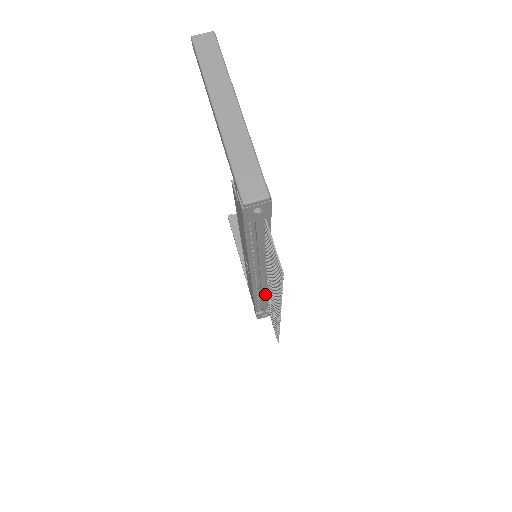
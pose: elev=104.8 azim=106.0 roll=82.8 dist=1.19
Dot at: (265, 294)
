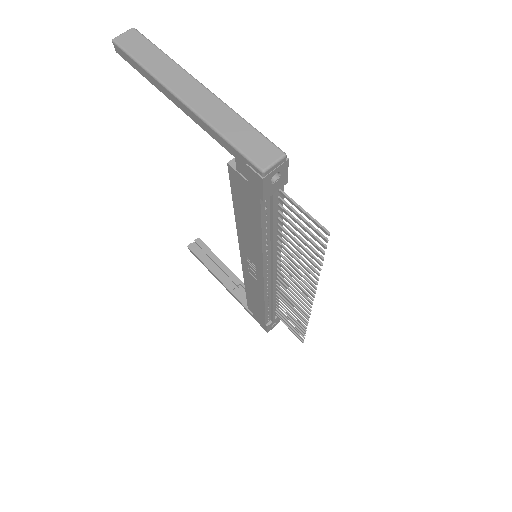
Dot at: occluded
